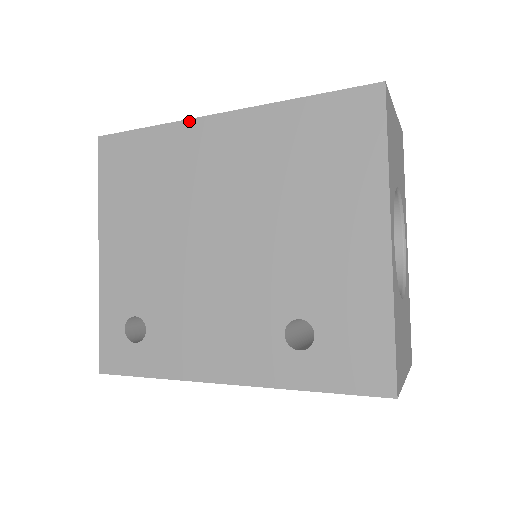
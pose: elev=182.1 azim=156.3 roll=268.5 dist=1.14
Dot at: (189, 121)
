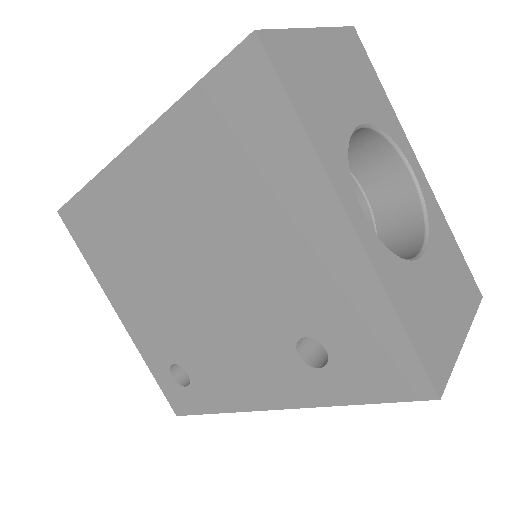
Dot at: (109, 167)
